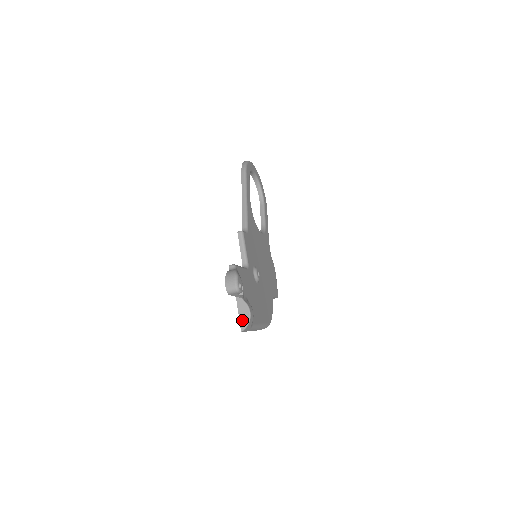
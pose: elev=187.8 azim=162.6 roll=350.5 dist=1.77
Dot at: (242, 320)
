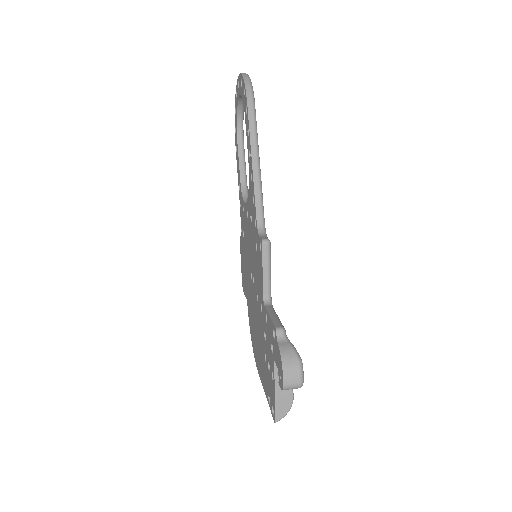
Dot at: (279, 408)
